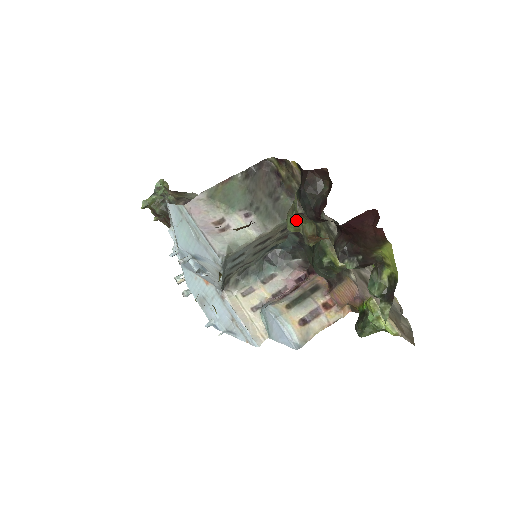
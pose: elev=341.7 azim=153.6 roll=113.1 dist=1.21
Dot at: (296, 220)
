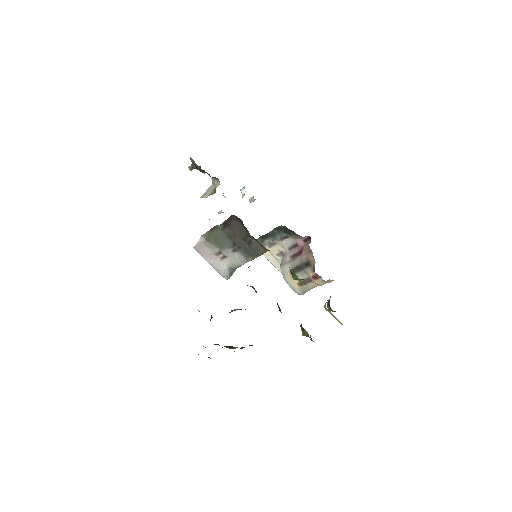
Dot at: occluded
